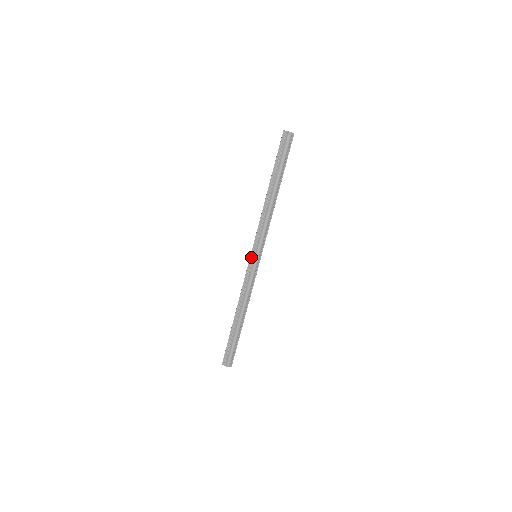
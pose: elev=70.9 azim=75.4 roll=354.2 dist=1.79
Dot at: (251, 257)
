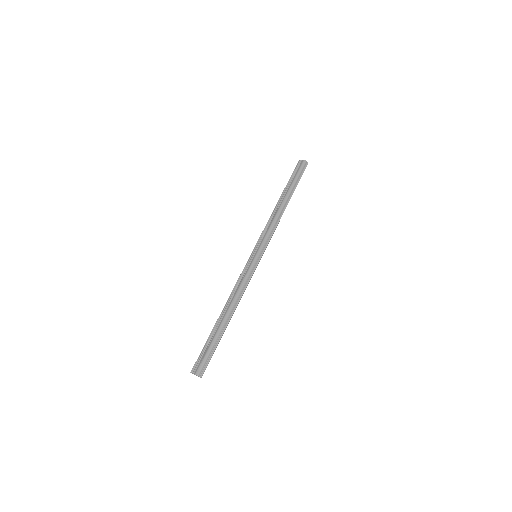
Dot at: (251, 256)
